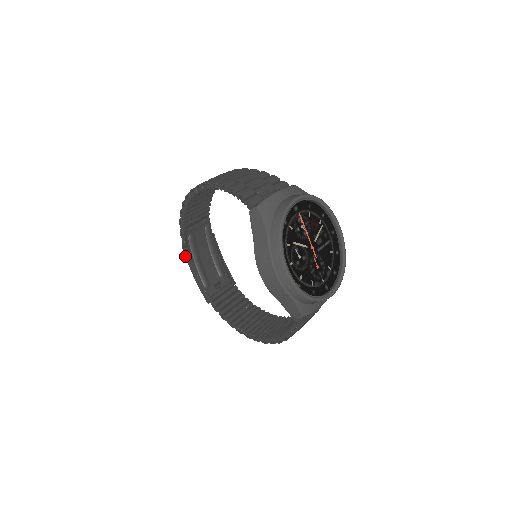
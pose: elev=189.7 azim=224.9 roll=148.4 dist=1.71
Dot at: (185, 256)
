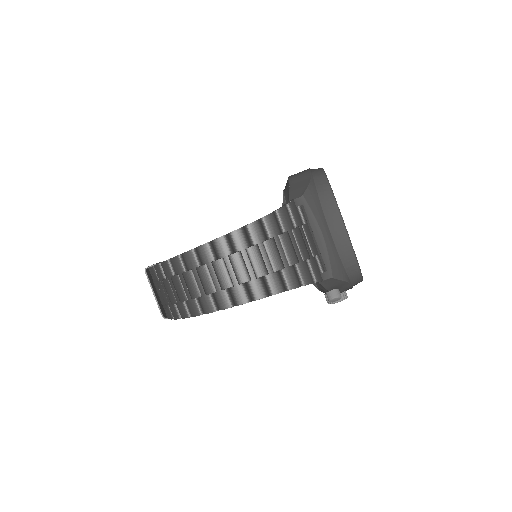
Dot at: occluded
